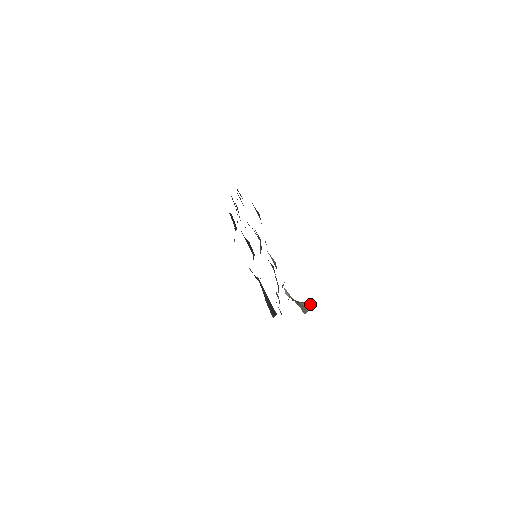
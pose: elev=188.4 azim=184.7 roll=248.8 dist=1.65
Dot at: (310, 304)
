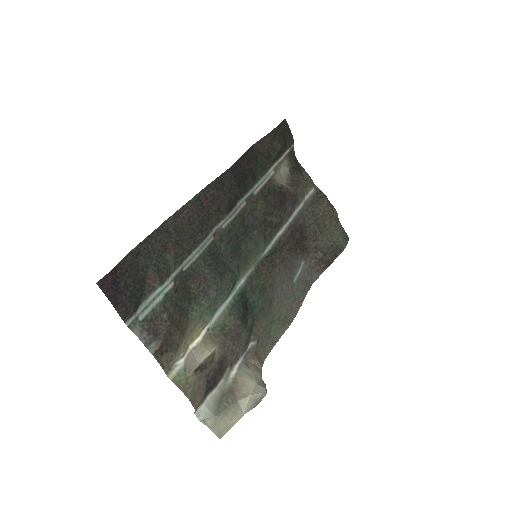
Dot at: (254, 400)
